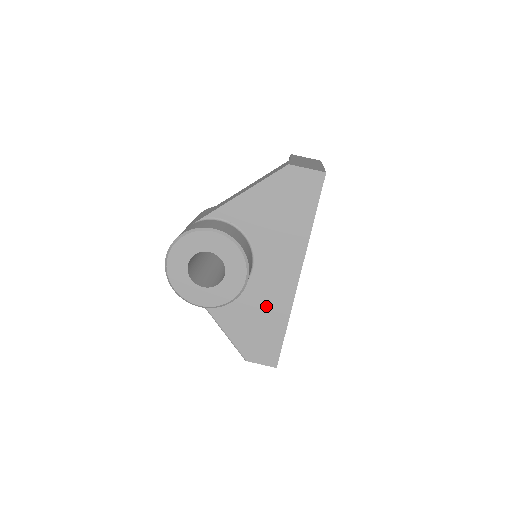
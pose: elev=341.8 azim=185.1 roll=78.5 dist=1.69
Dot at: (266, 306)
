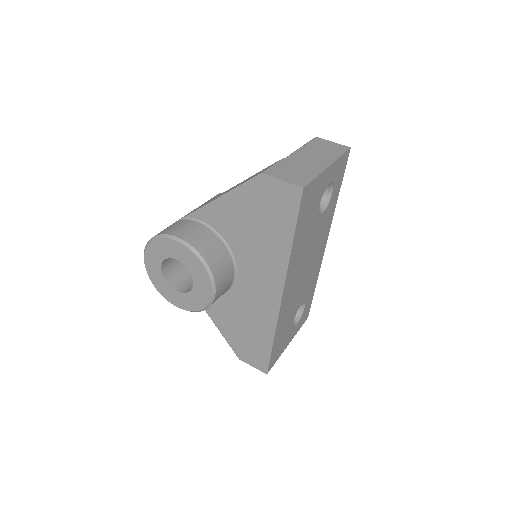
Dot at: (252, 315)
